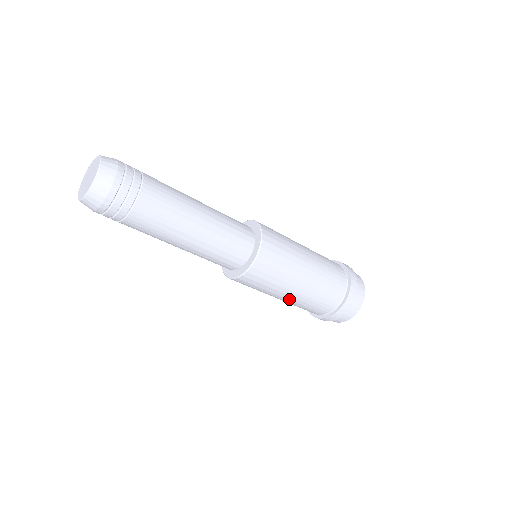
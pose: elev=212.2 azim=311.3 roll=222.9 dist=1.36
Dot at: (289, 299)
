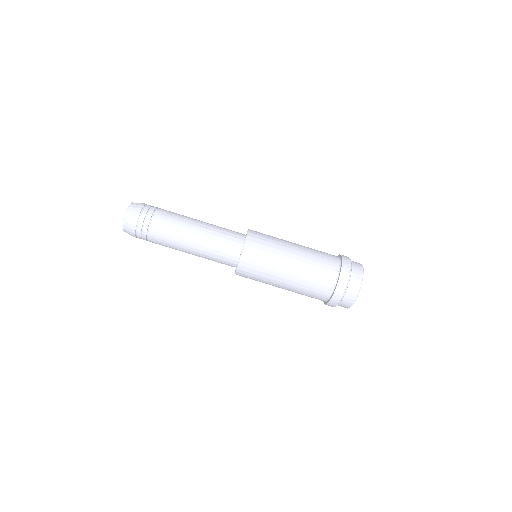
Dot at: (296, 260)
